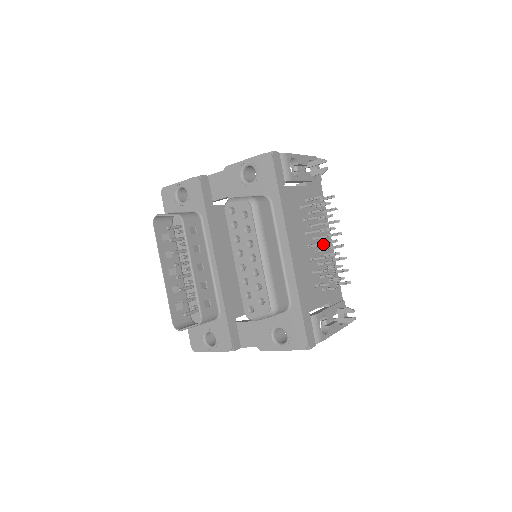
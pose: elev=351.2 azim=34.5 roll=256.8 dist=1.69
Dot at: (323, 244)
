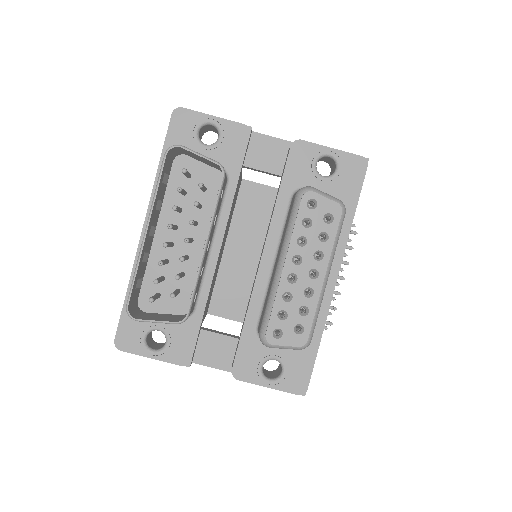
Dot at: (344, 279)
